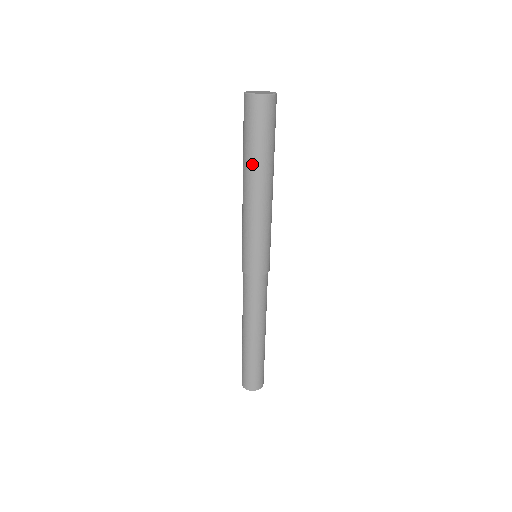
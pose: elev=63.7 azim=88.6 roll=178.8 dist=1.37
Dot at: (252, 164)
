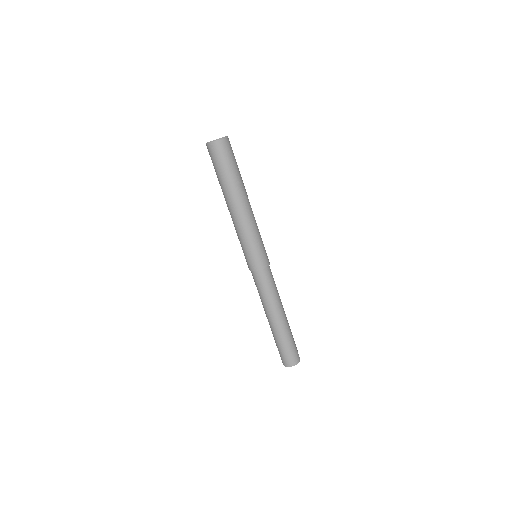
Dot at: (224, 190)
